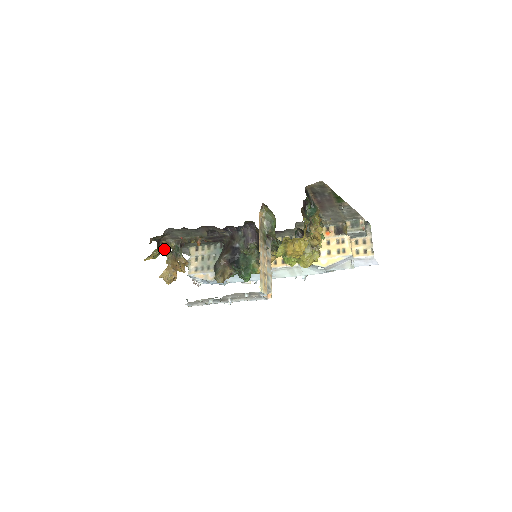
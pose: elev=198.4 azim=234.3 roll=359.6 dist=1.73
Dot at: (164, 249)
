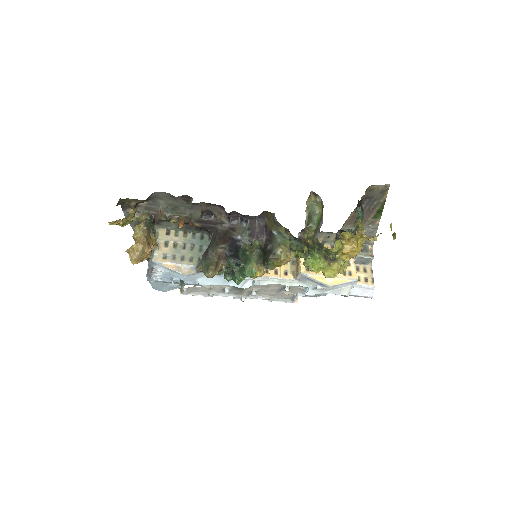
Dot at: occluded
